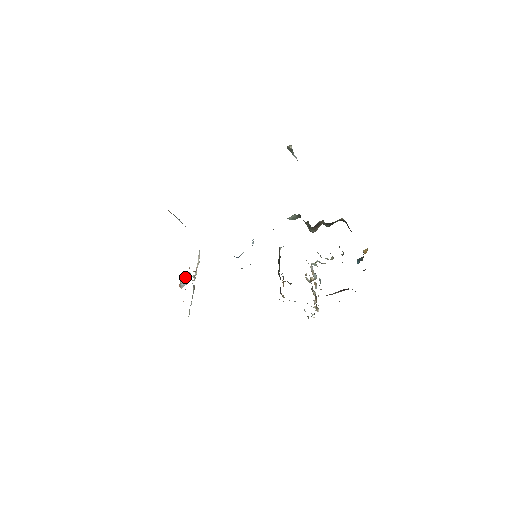
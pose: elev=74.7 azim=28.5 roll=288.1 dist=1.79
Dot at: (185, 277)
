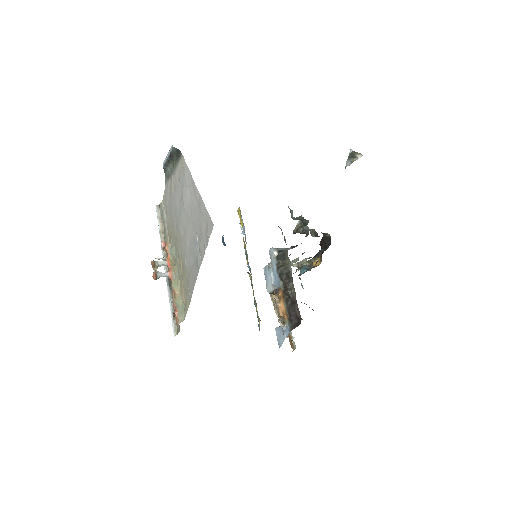
Dot at: (161, 261)
